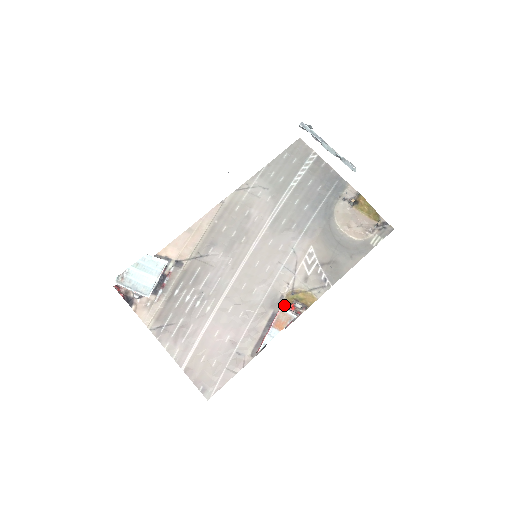
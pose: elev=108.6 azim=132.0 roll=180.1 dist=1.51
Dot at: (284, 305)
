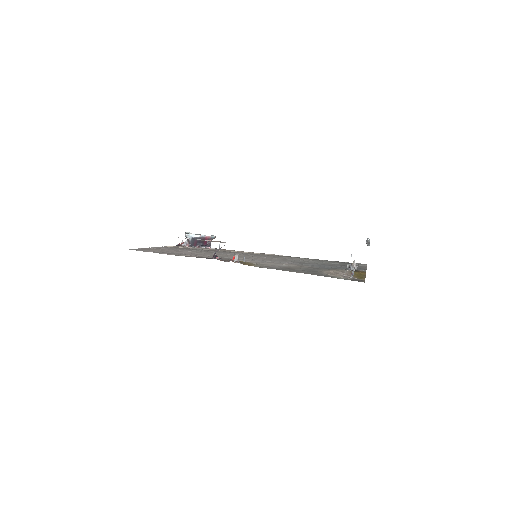
Dot at: occluded
